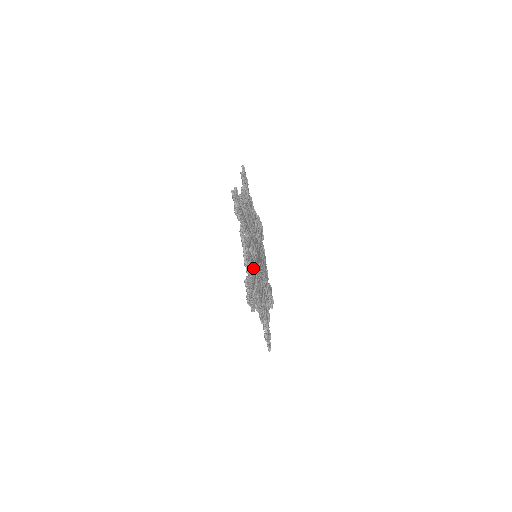
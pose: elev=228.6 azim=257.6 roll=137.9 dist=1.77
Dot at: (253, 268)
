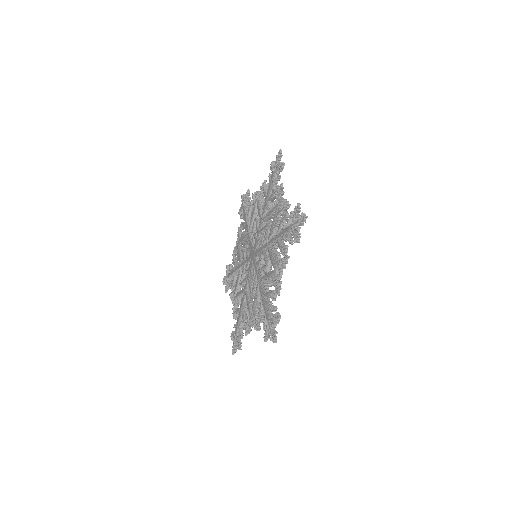
Dot at: occluded
